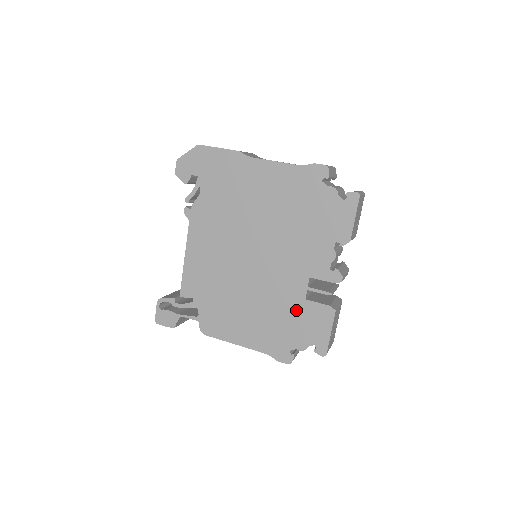
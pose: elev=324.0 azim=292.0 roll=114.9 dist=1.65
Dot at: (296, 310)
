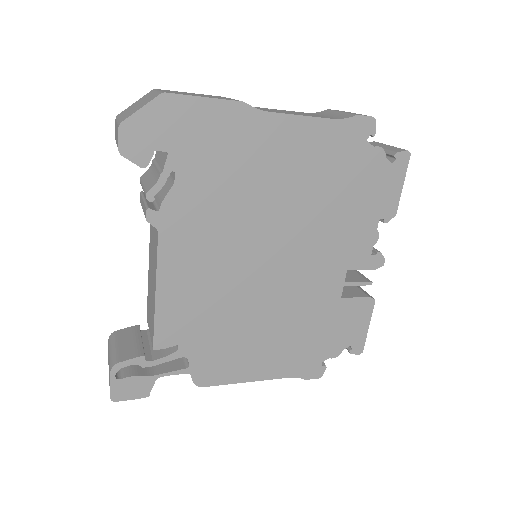
Dot at: (330, 314)
